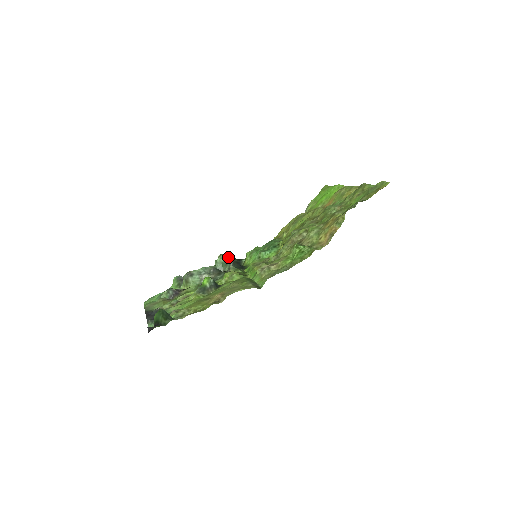
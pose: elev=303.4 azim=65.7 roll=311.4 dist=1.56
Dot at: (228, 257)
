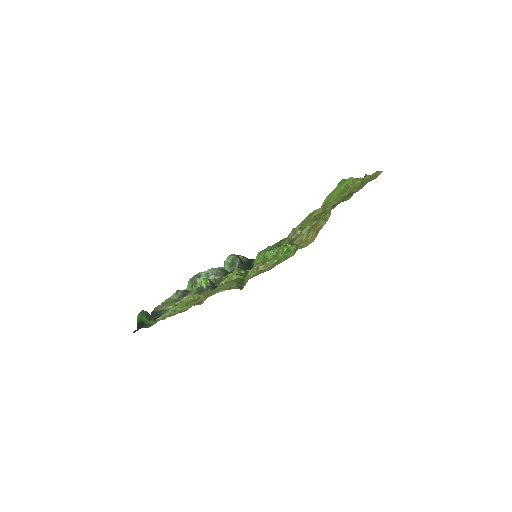
Dot at: (235, 258)
